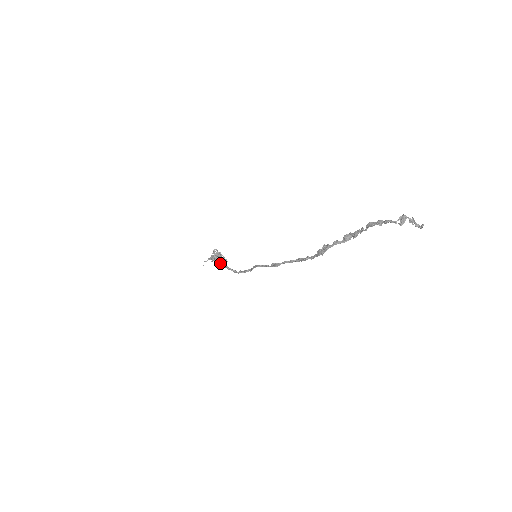
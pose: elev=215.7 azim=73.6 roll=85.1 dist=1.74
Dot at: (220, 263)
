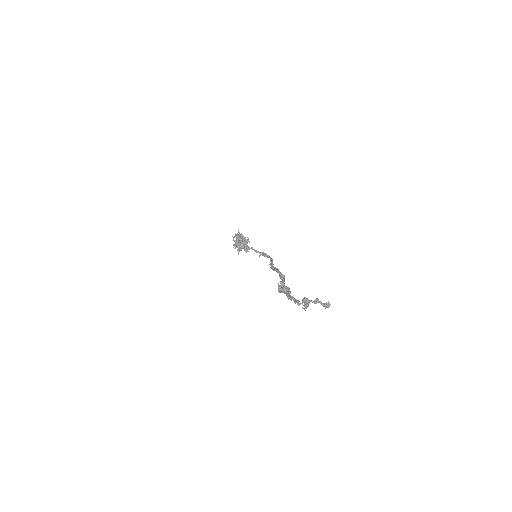
Dot at: occluded
